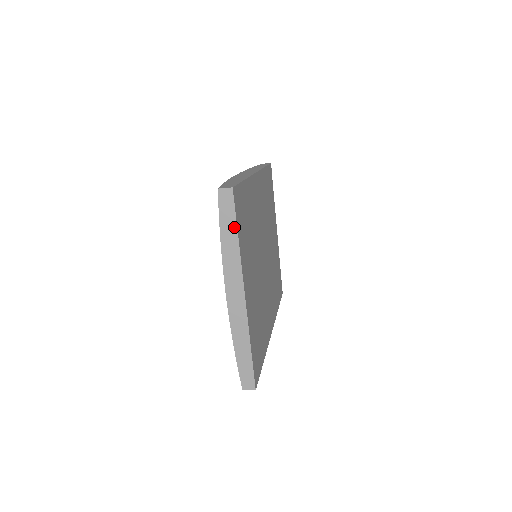
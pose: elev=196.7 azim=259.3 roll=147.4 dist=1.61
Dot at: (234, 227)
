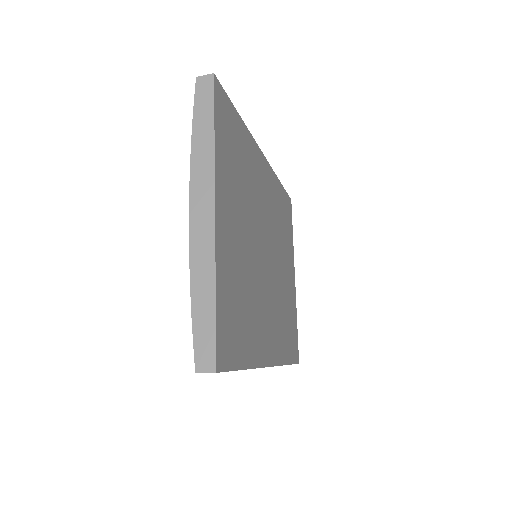
Dot at: (210, 120)
